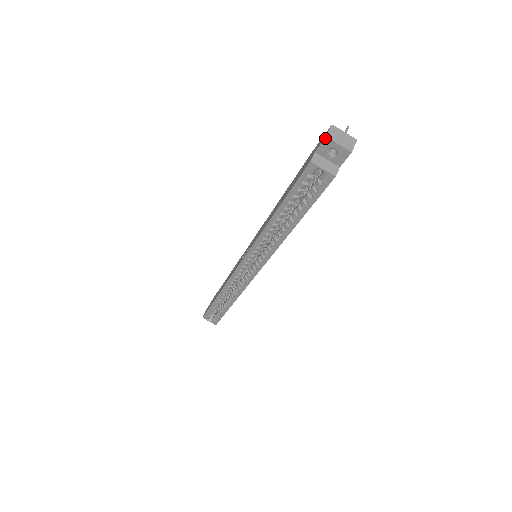
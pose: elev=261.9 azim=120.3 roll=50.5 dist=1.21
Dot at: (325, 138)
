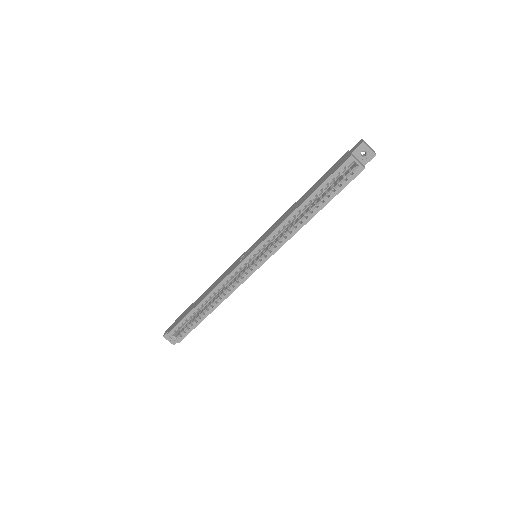
Dot at: (362, 143)
